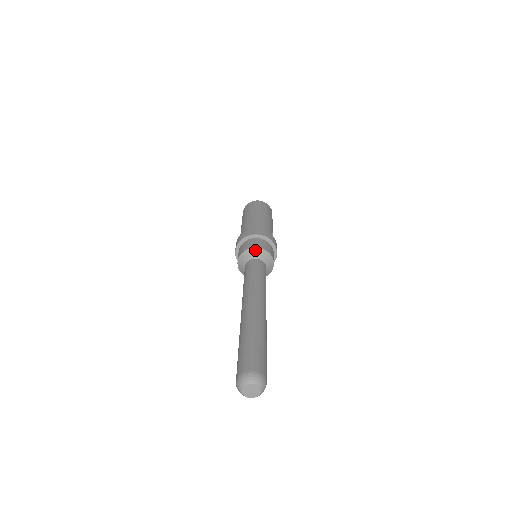
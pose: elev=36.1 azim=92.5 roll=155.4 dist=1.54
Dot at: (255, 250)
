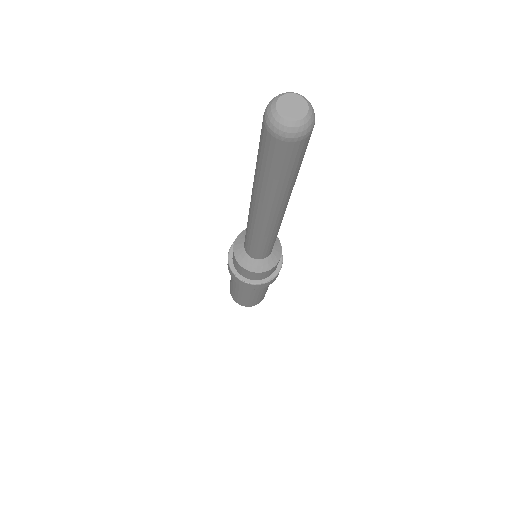
Dot at: occluded
